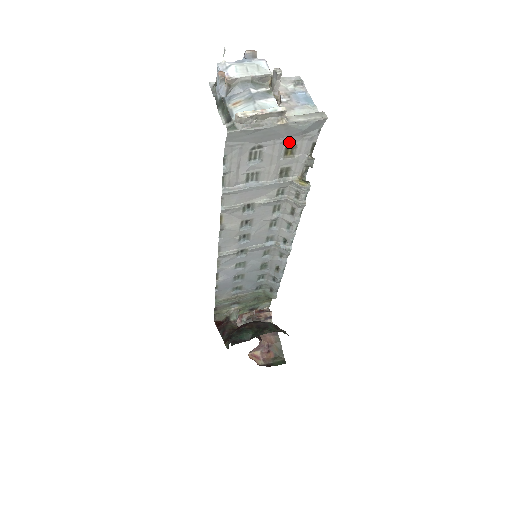
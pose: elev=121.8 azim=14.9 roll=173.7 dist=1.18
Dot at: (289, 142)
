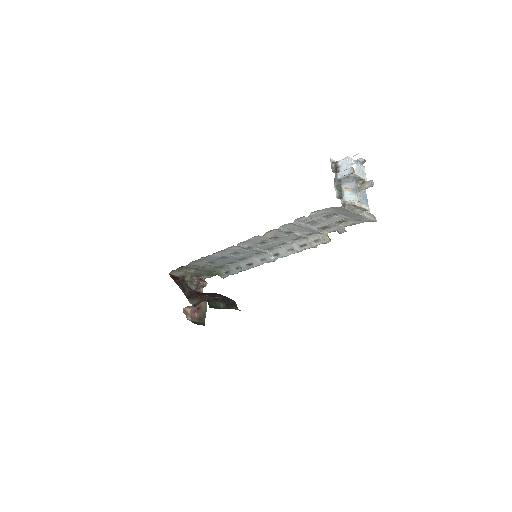
Dot at: (348, 219)
